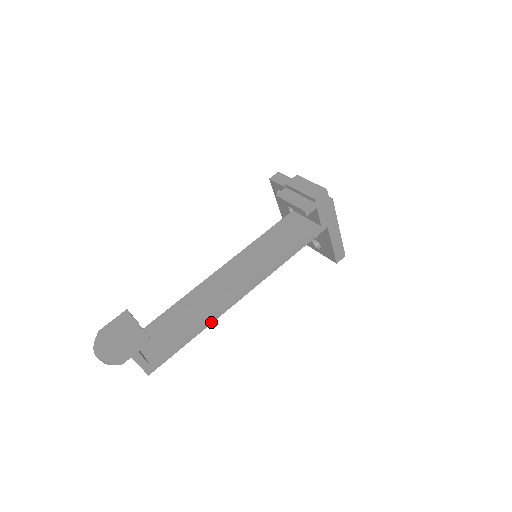
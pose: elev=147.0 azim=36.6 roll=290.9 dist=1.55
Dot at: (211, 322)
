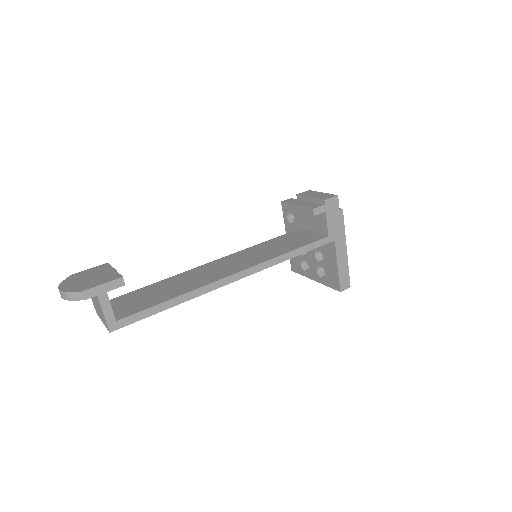
Dot at: (195, 296)
